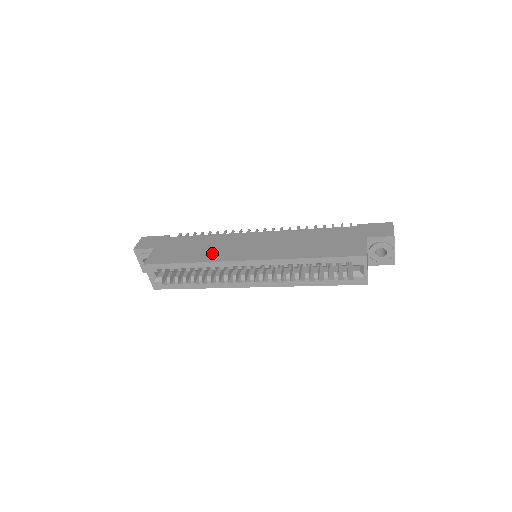
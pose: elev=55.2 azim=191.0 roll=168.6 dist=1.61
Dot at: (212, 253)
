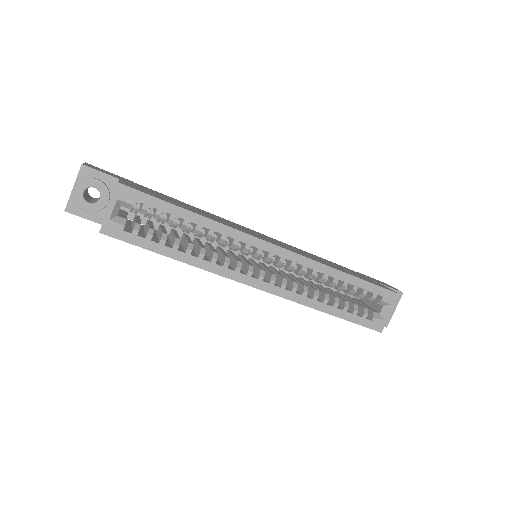
Dot at: (220, 220)
